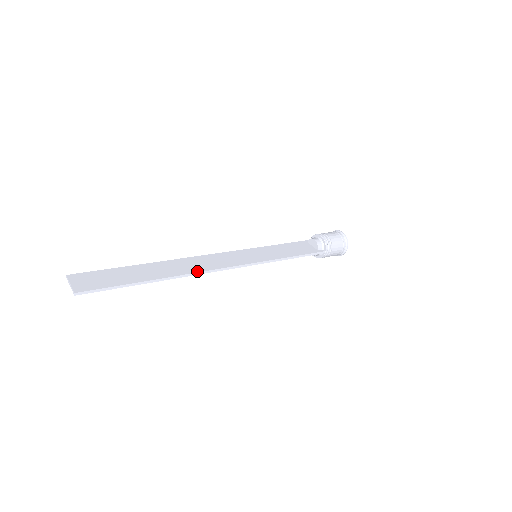
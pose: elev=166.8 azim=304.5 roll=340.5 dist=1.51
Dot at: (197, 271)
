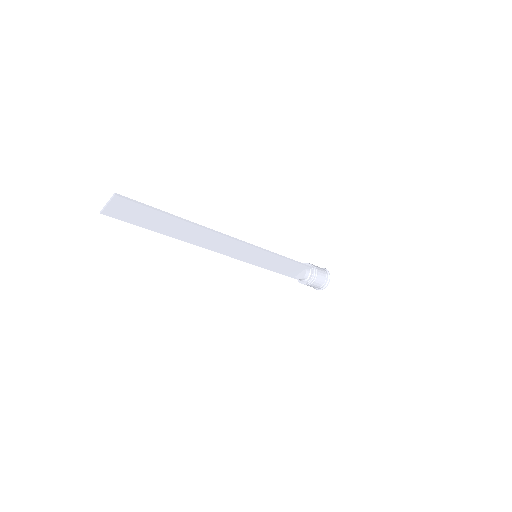
Dot at: (211, 230)
